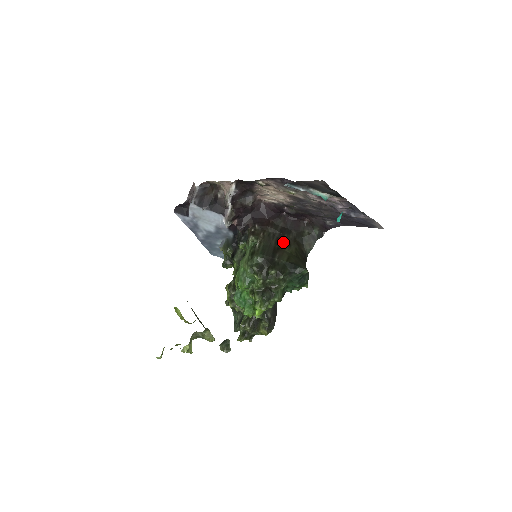
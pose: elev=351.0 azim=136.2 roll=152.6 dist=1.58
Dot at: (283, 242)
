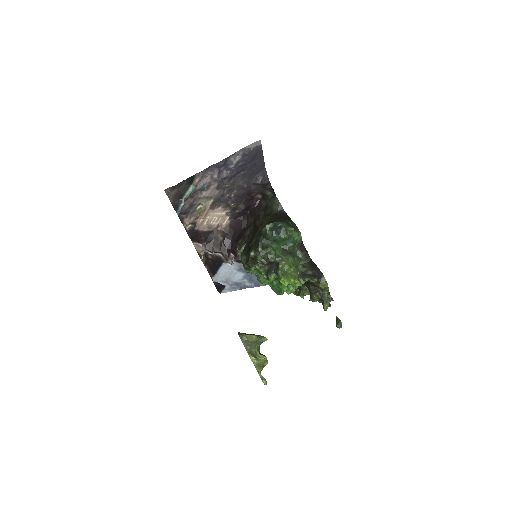
Dot at: (257, 228)
